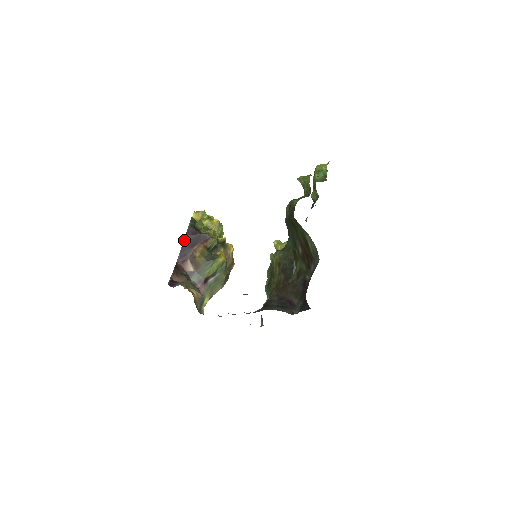
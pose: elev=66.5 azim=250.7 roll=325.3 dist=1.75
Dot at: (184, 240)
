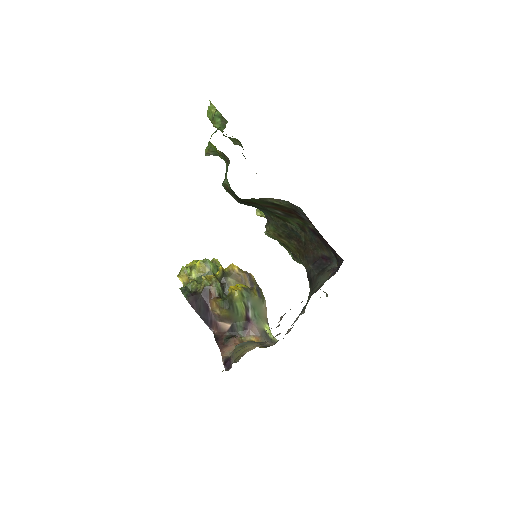
Dot at: (197, 313)
